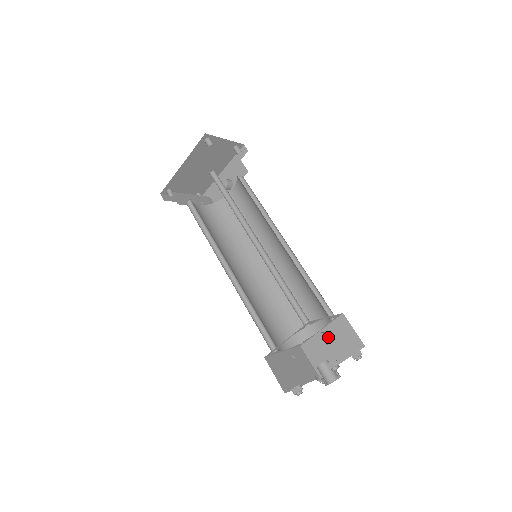
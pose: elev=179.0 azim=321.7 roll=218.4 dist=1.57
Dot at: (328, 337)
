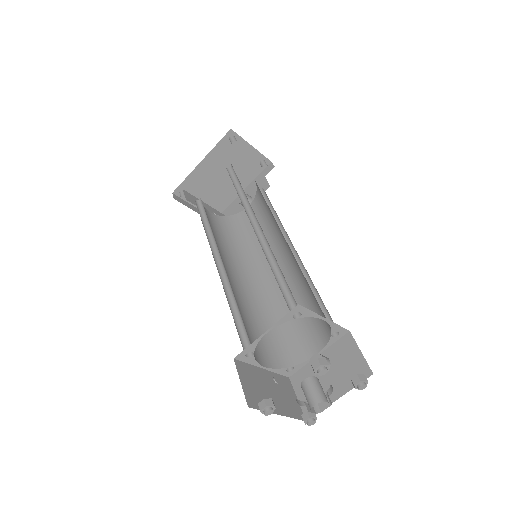
Dot at: occluded
